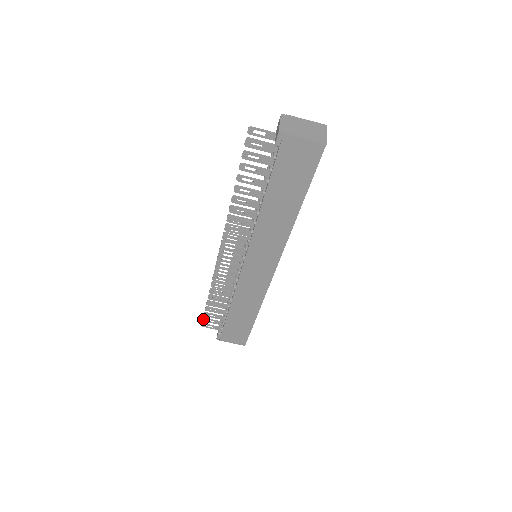
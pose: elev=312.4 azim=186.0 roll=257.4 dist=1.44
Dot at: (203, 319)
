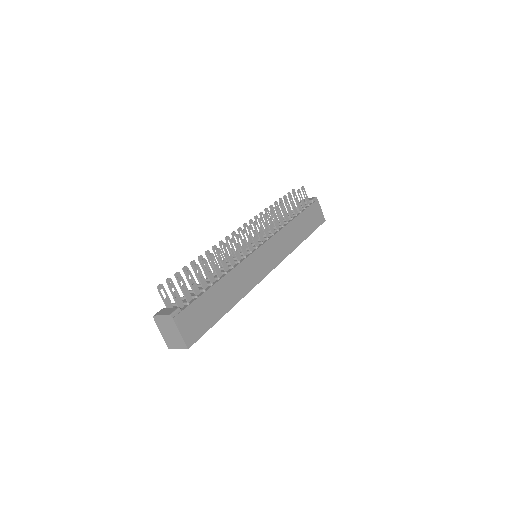
Dot at: (180, 277)
